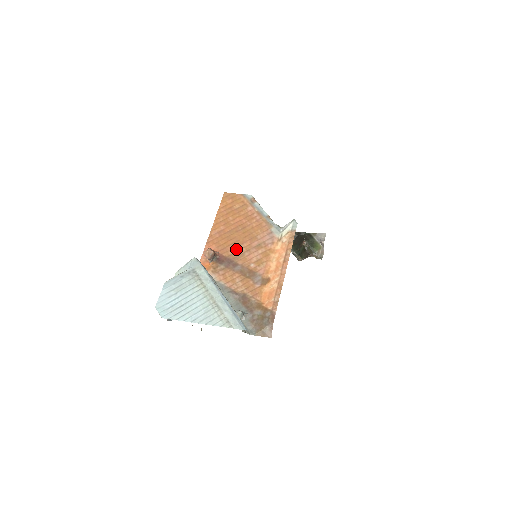
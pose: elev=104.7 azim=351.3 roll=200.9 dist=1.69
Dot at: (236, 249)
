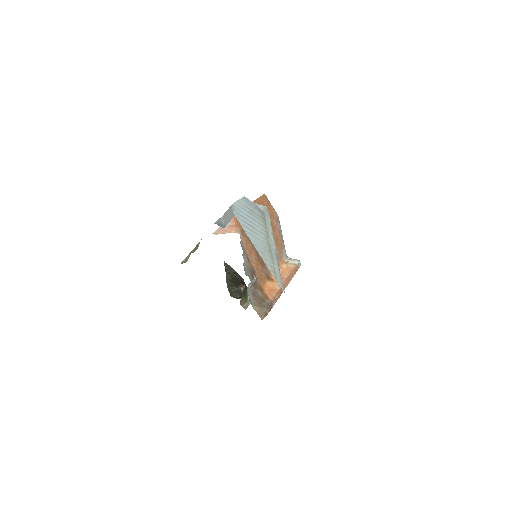
Dot at: occluded
